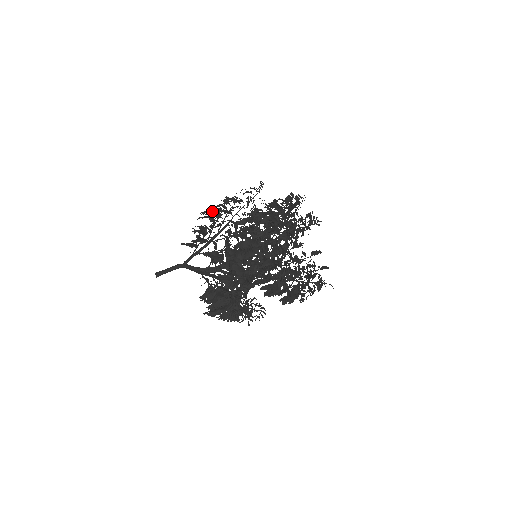
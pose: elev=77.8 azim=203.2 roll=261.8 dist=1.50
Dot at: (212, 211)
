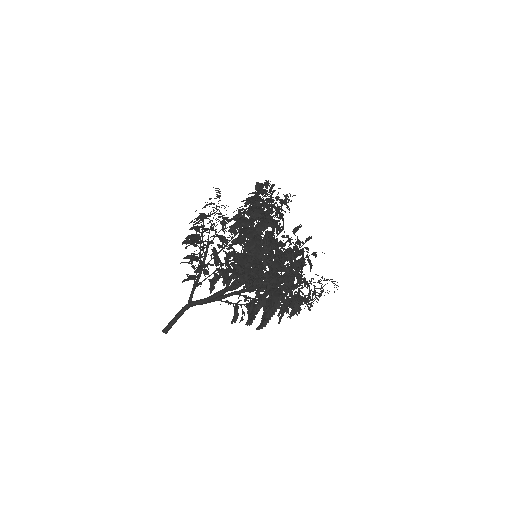
Dot at: (192, 235)
